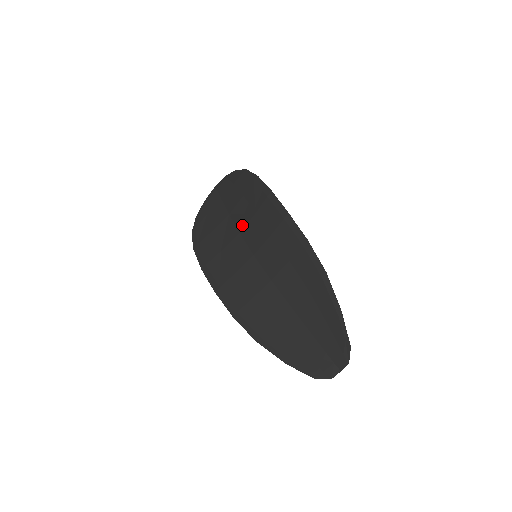
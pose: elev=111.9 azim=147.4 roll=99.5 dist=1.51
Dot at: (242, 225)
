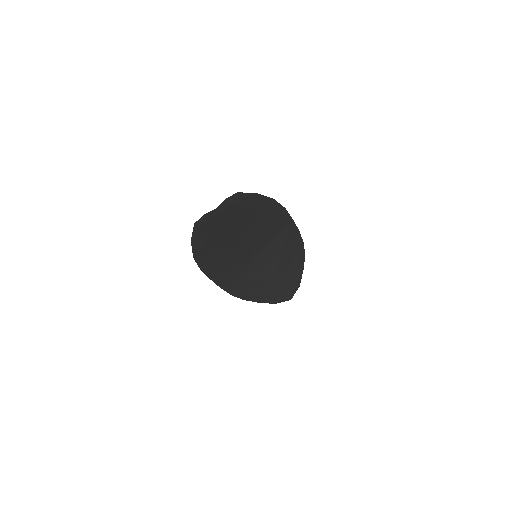
Dot at: (269, 262)
